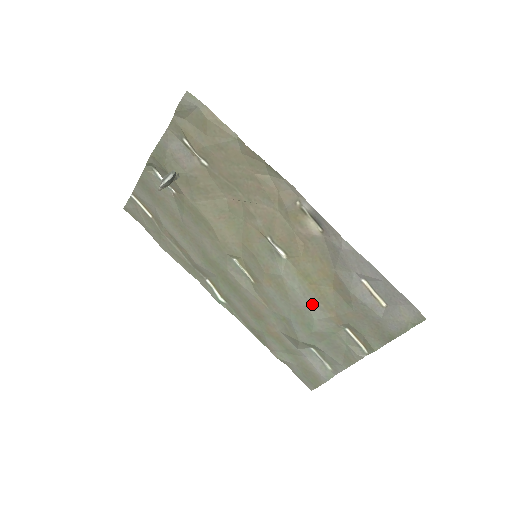
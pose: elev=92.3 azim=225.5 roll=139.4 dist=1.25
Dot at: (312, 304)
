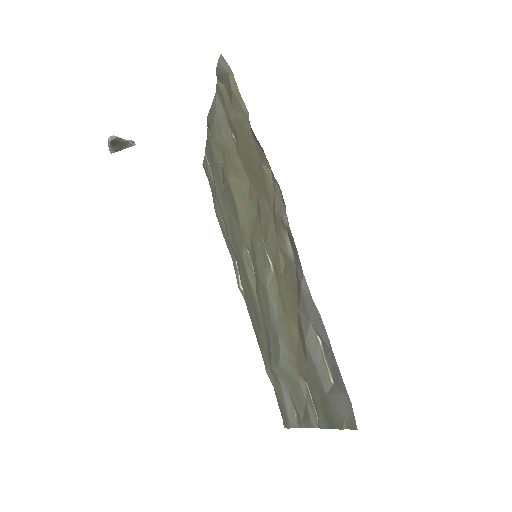
Dot at: (282, 335)
